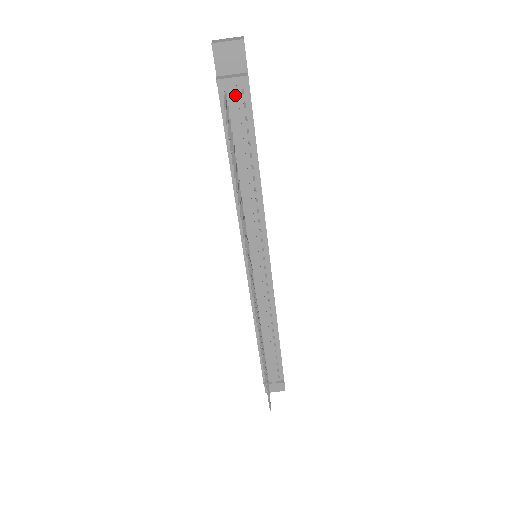
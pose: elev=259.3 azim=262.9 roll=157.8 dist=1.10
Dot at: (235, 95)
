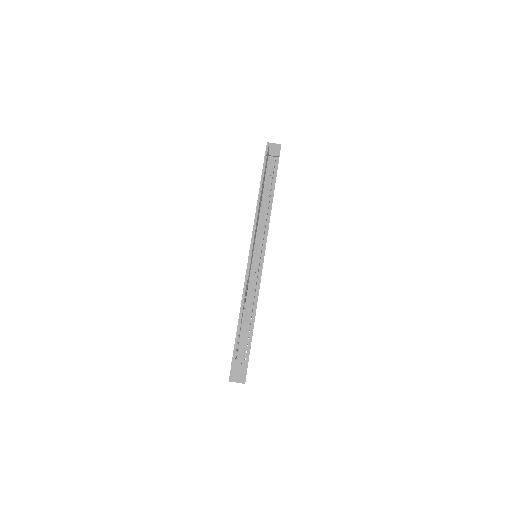
Dot at: (272, 160)
